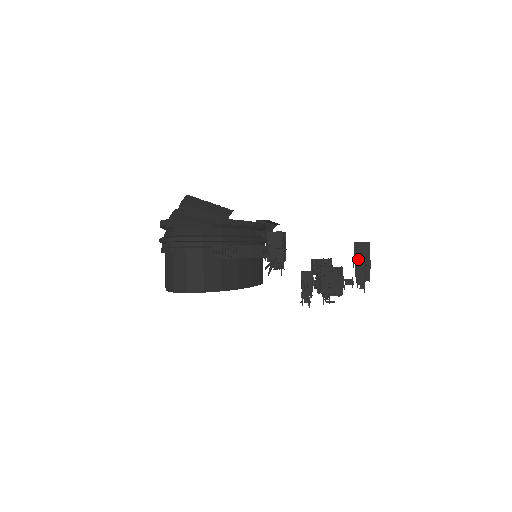
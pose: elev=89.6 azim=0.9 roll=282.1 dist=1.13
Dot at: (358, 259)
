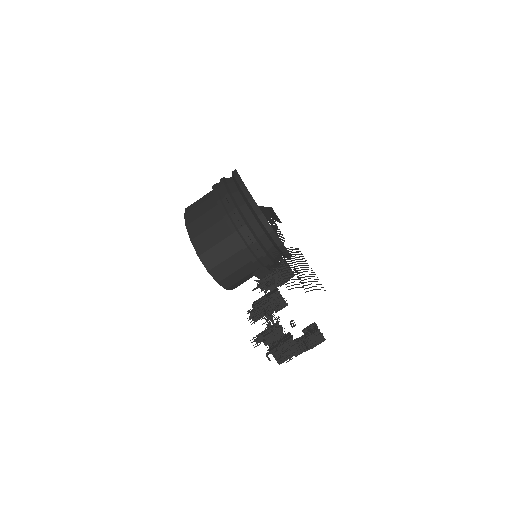
Dot at: (311, 348)
